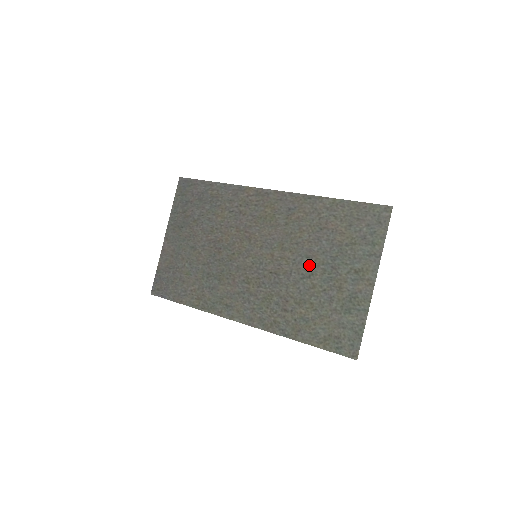
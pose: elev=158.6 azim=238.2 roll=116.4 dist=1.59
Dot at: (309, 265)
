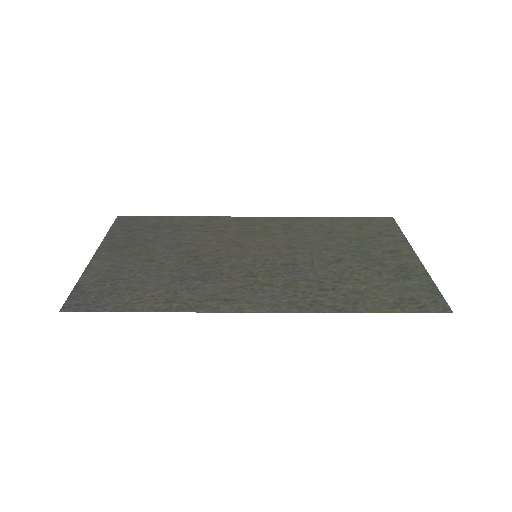
Dot at: (333, 254)
